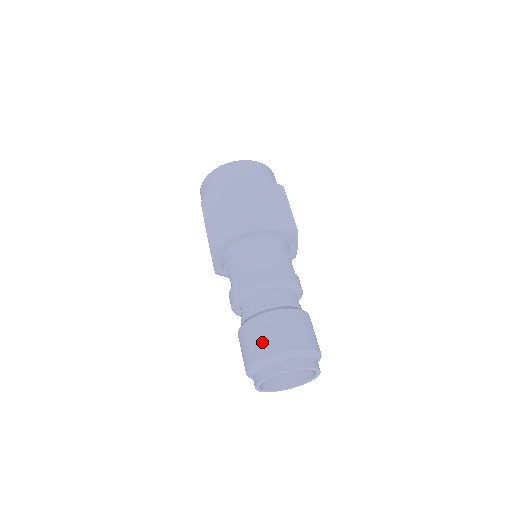
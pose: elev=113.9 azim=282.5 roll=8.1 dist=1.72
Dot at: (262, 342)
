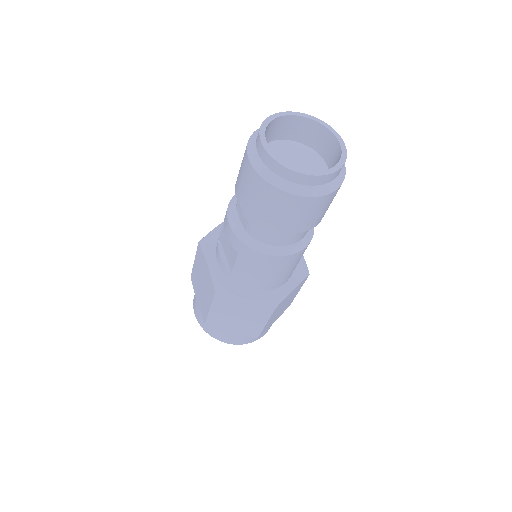
Dot at: occluded
